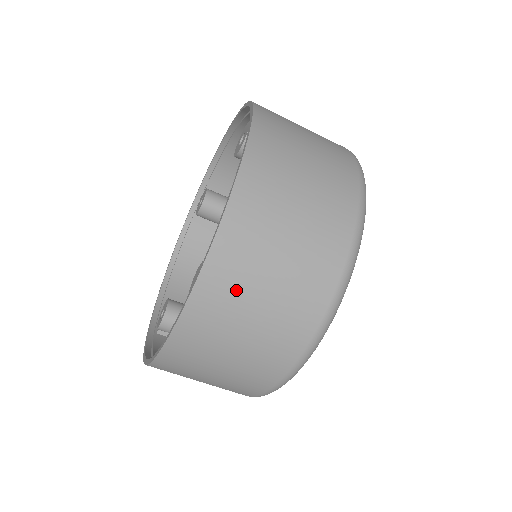
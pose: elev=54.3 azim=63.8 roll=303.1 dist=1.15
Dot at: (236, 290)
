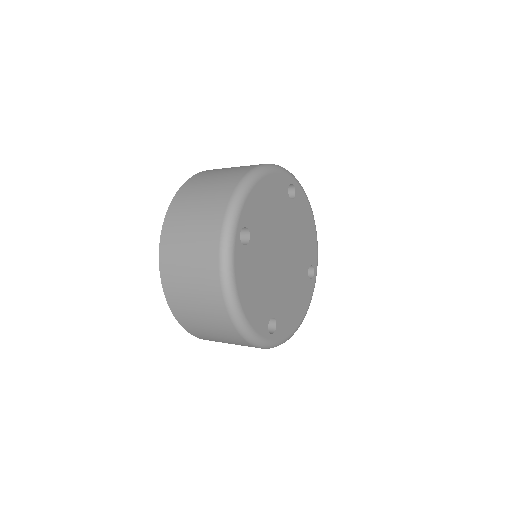
Dot at: occluded
